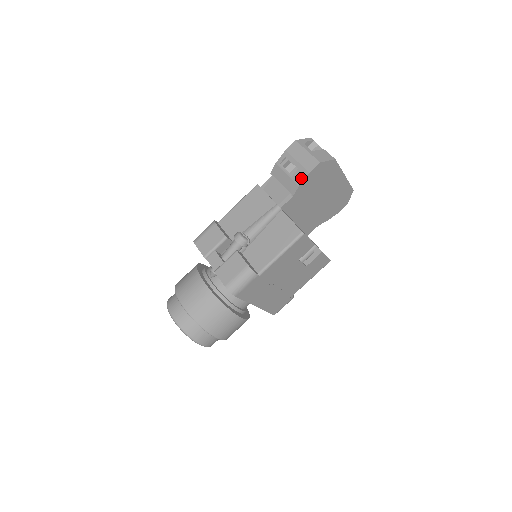
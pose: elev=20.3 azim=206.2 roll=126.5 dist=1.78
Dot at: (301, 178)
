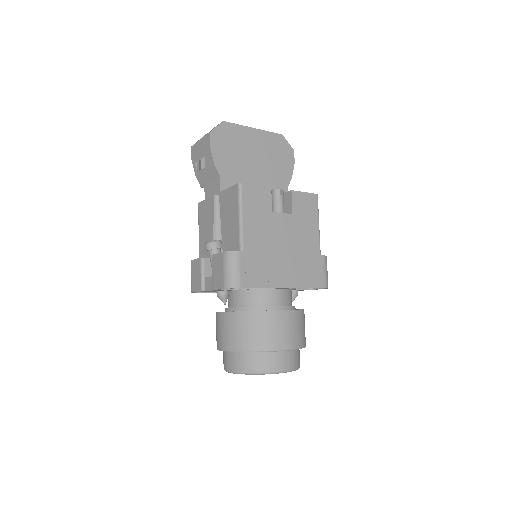
Dot at: (210, 158)
